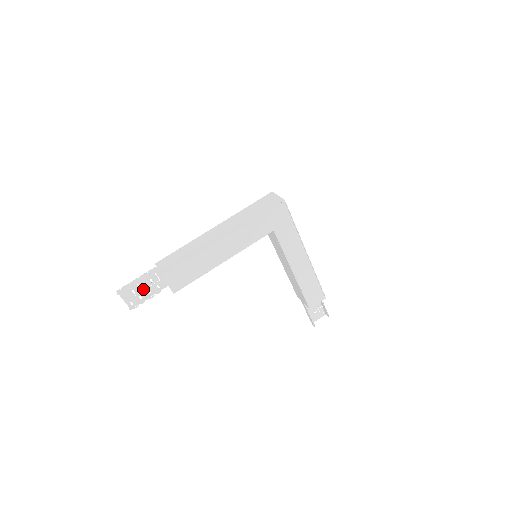
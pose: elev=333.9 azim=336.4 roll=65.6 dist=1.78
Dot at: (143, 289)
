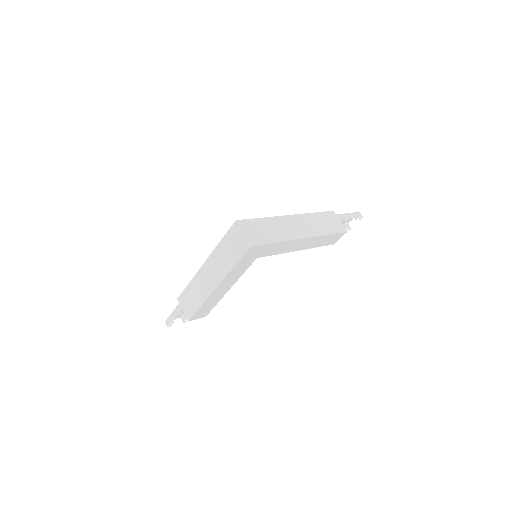
Dot at: (182, 310)
